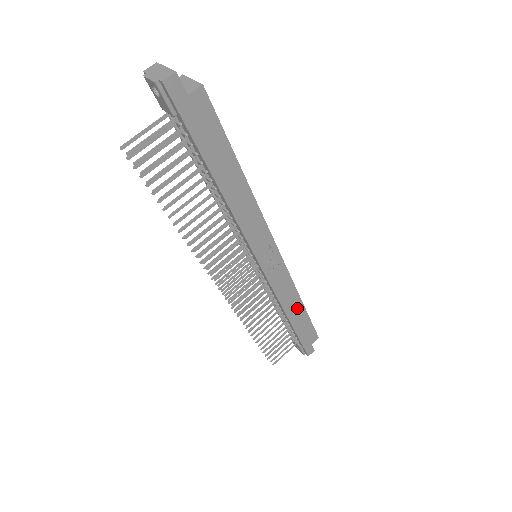
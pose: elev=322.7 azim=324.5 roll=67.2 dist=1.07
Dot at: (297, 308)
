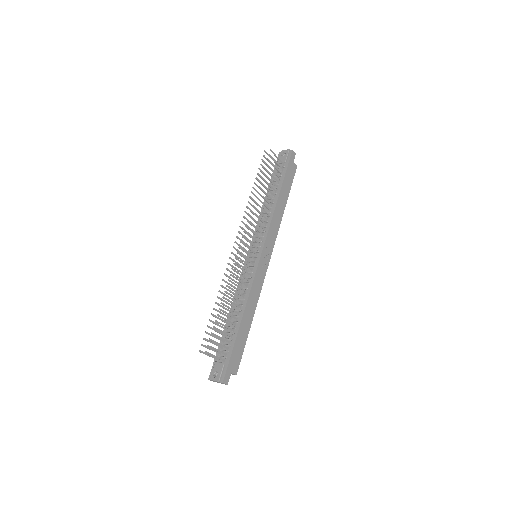
Dot at: (249, 317)
